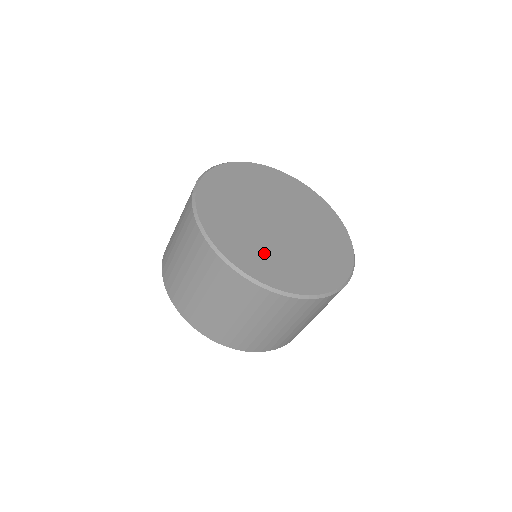
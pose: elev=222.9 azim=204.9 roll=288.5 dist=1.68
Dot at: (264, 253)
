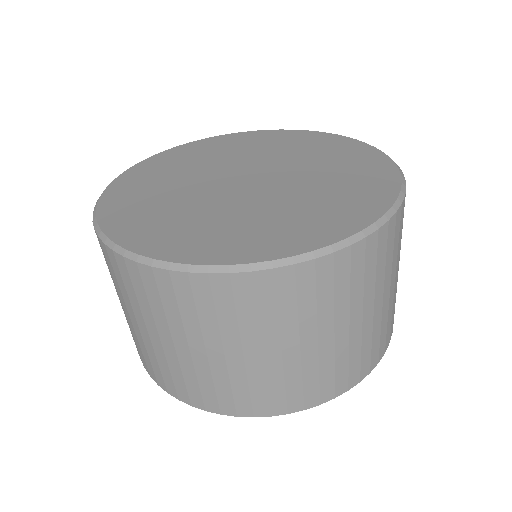
Dot at: (299, 211)
